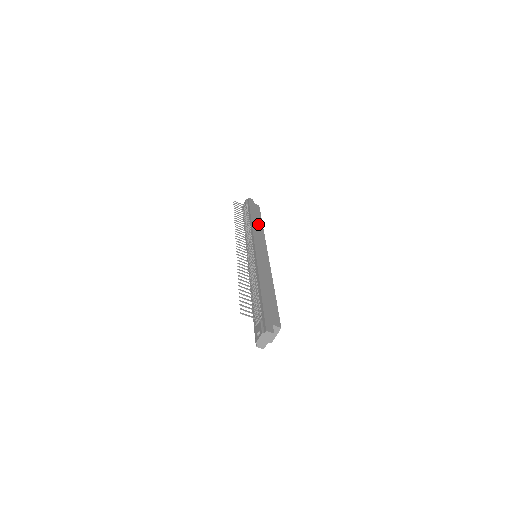
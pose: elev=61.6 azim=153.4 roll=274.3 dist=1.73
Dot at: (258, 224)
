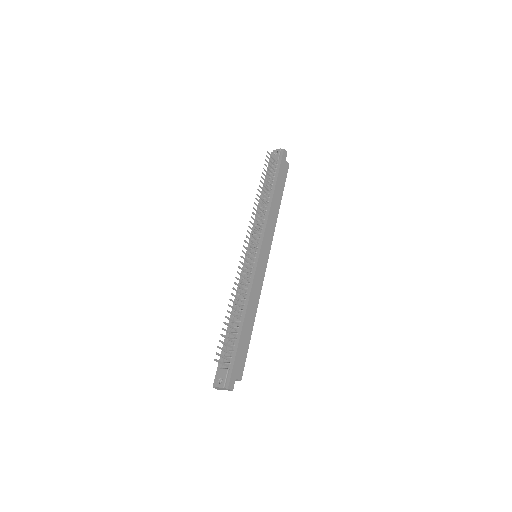
Dot at: (276, 205)
